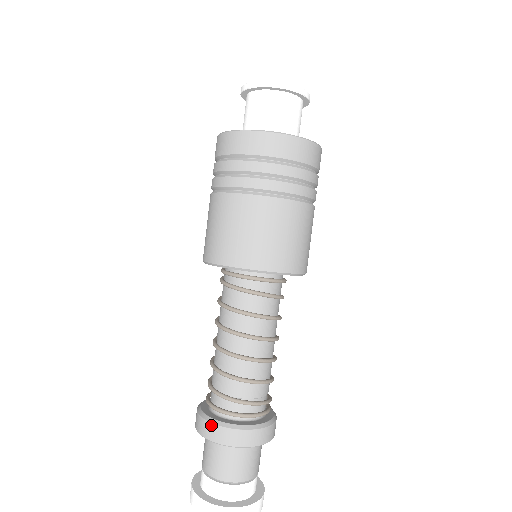
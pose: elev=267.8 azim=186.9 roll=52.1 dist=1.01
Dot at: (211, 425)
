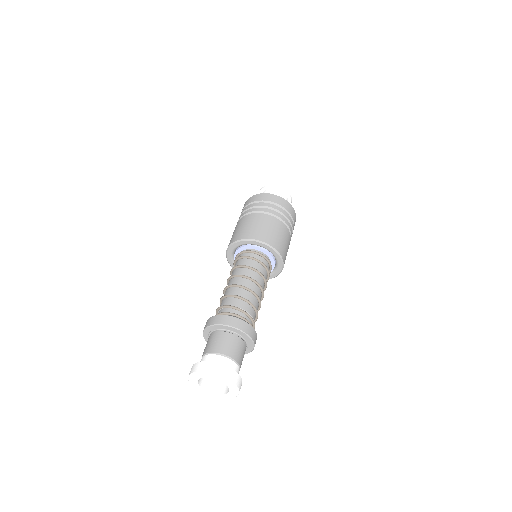
Dot at: (209, 319)
